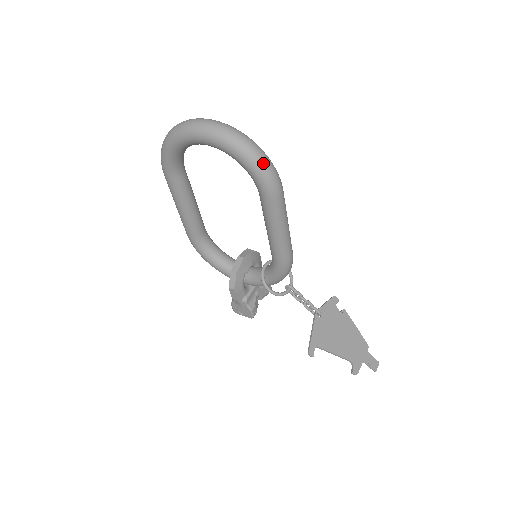
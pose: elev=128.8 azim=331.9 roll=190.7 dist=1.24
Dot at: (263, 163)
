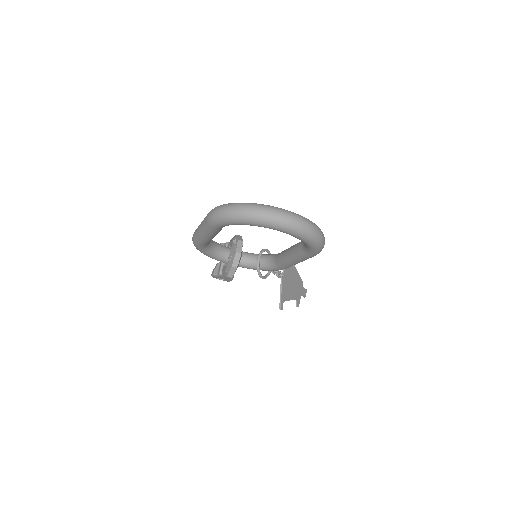
Dot at: (323, 244)
